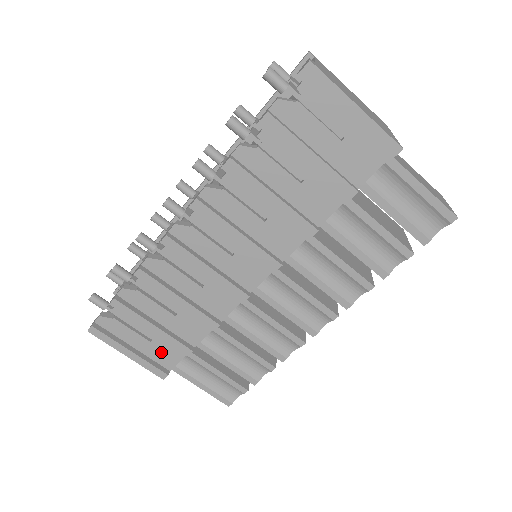
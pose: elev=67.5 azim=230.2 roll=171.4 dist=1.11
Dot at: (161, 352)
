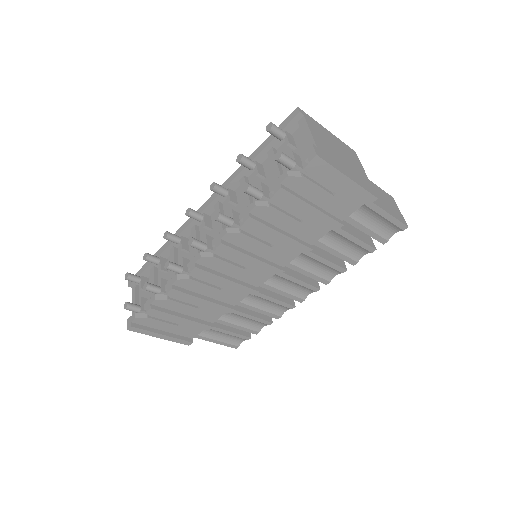
Dot at: (186, 330)
